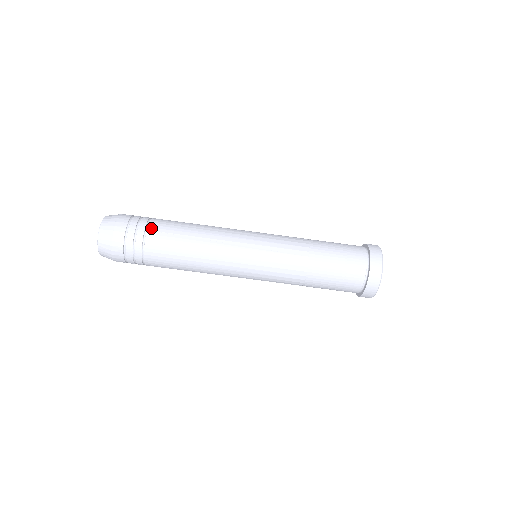
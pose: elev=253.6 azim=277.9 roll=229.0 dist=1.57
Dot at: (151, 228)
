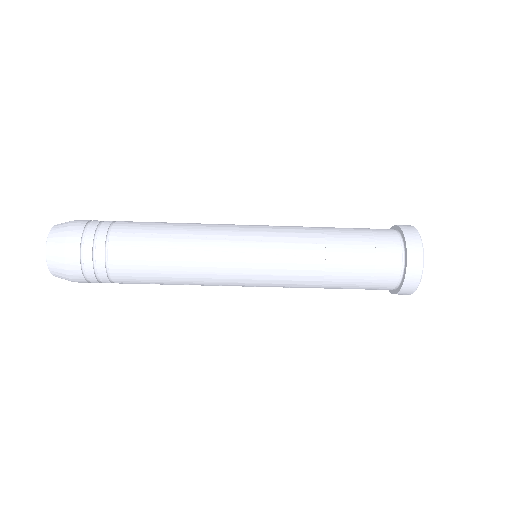
Dot at: (115, 229)
